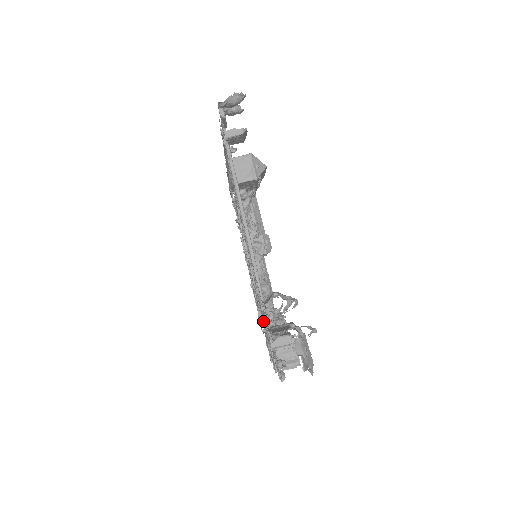
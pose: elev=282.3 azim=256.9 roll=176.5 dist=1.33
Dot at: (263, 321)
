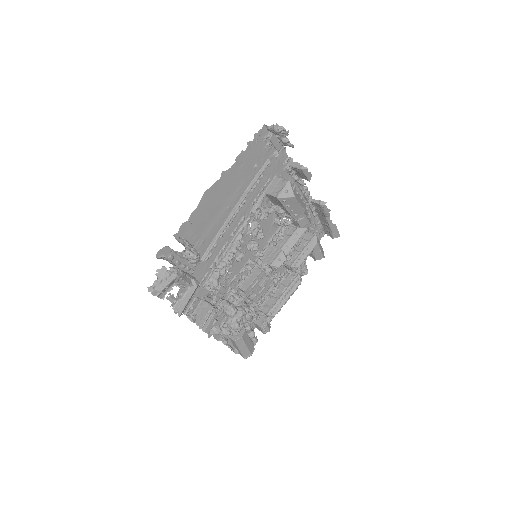
Dot at: occluded
